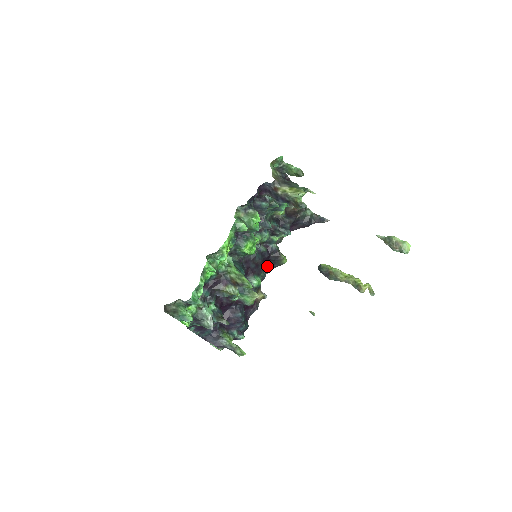
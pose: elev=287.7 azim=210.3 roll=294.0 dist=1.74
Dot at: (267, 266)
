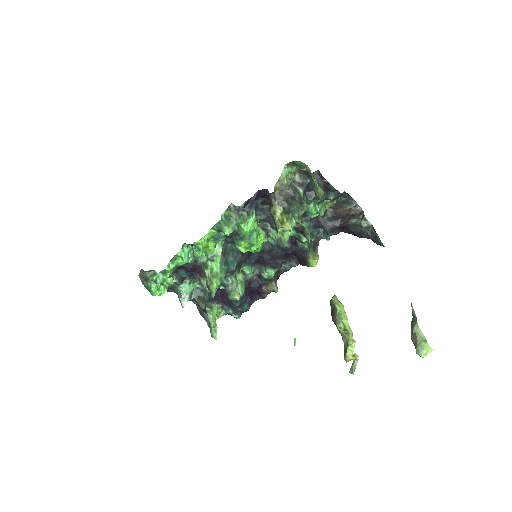
Dot at: (297, 259)
